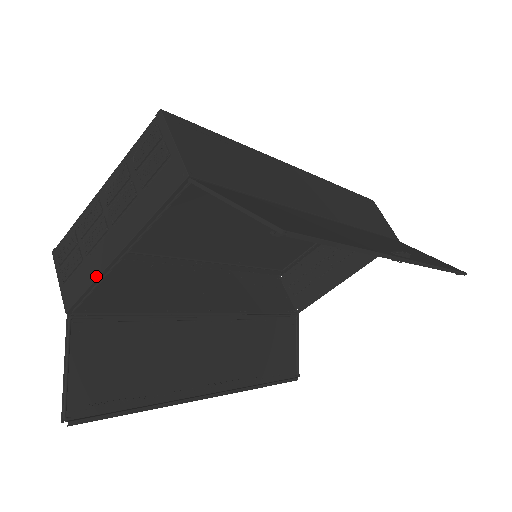
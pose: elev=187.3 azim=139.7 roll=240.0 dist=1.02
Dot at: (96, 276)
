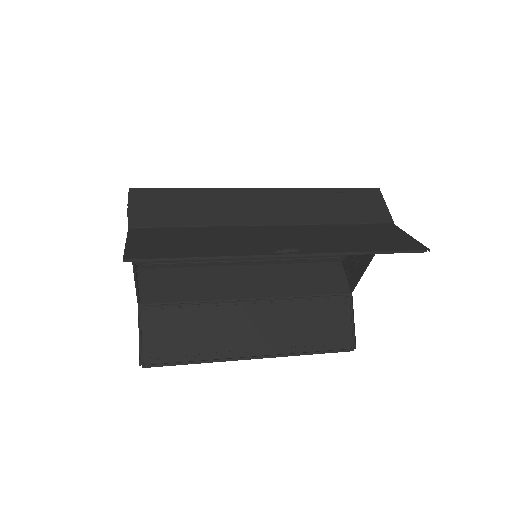
Dot at: (135, 283)
